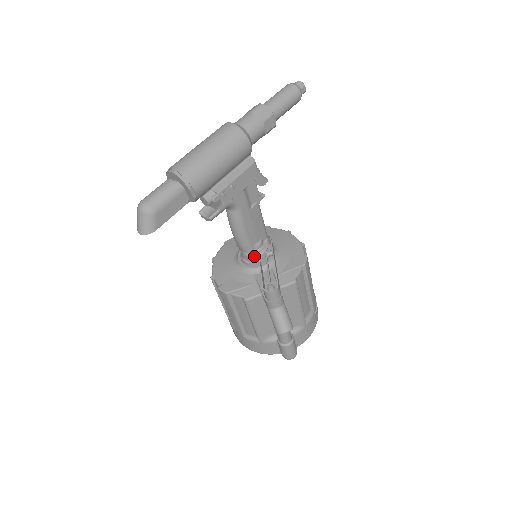
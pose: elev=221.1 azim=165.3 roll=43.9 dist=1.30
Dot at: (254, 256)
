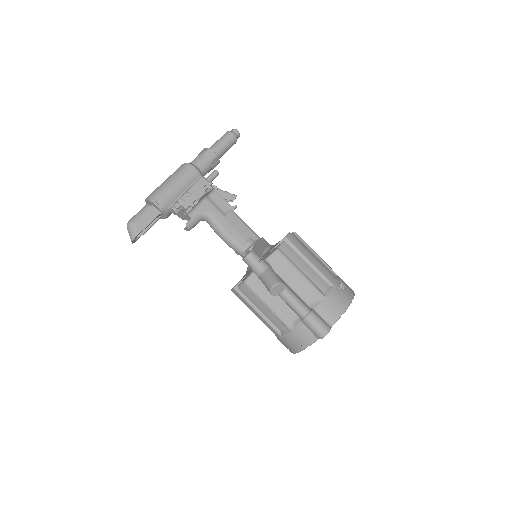
Dot at: occluded
